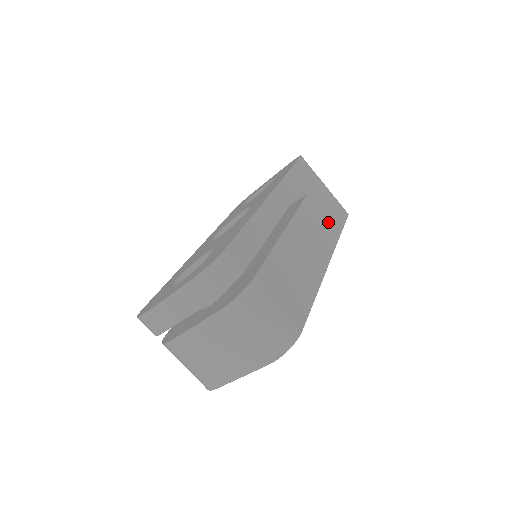
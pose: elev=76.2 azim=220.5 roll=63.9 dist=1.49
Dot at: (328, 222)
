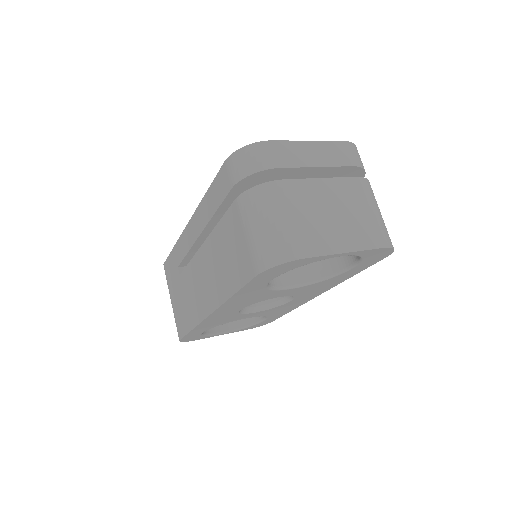
Dot at: occluded
